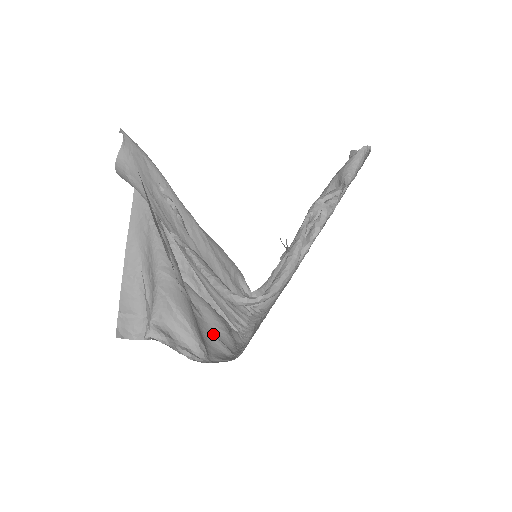
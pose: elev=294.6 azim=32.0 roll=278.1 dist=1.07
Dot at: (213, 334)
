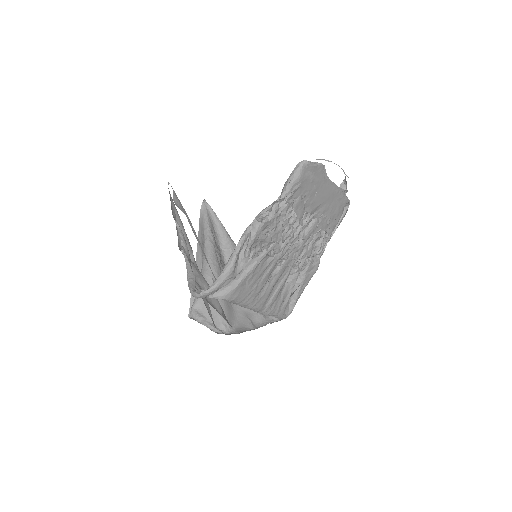
Dot at: (246, 313)
